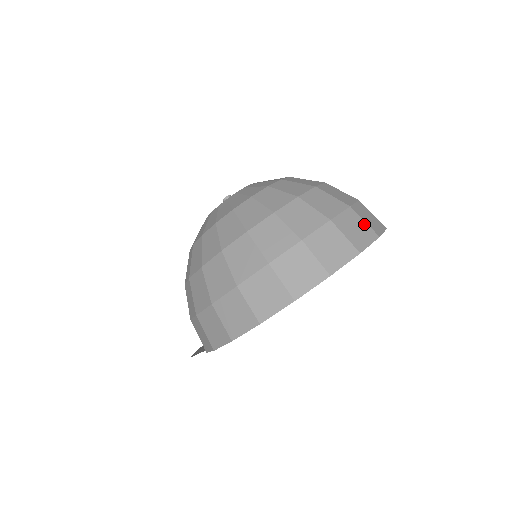
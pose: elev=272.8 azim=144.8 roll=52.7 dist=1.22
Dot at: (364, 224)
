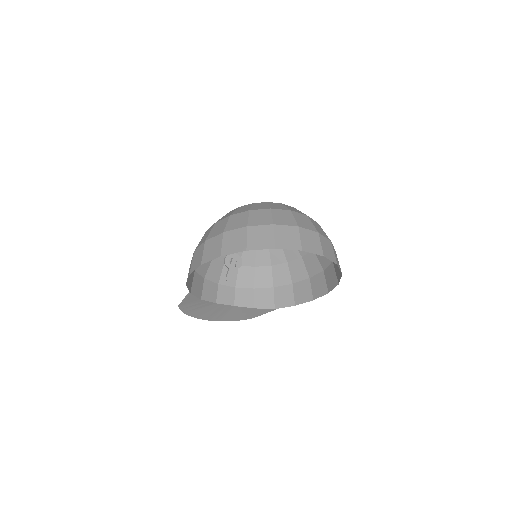
Dot at: (319, 244)
